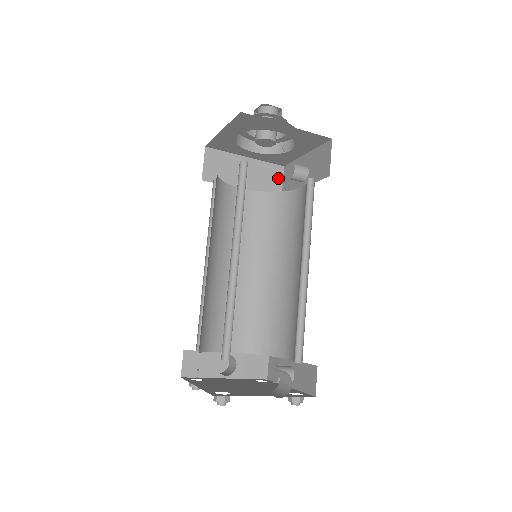
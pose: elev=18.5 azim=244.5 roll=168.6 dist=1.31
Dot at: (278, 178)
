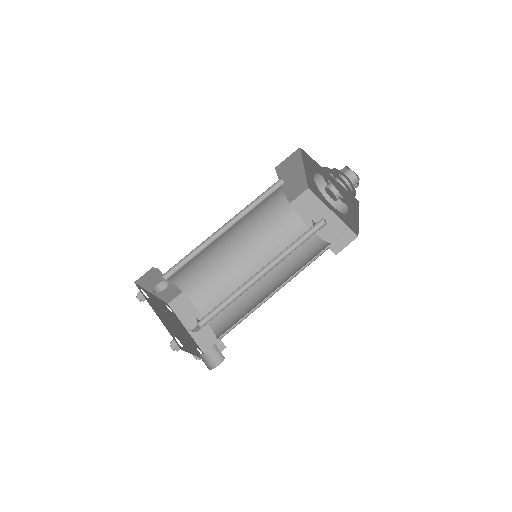
Dot at: (299, 193)
